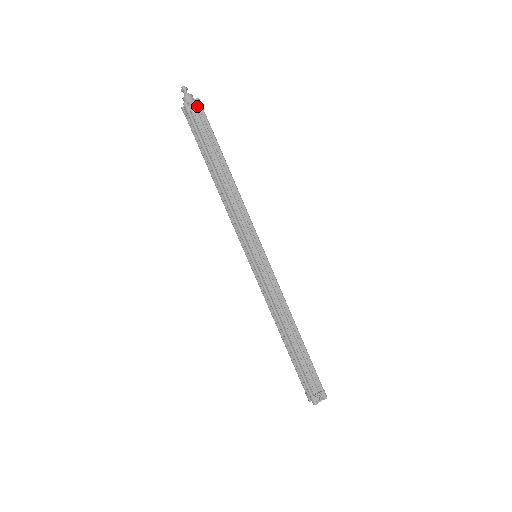
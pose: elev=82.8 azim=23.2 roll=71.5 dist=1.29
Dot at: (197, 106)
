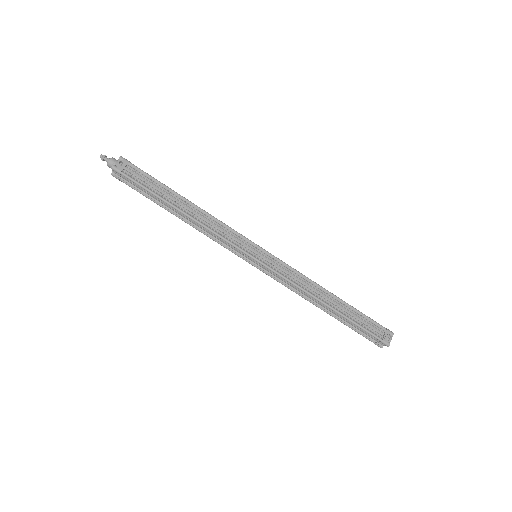
Dot at: (124, 163)
